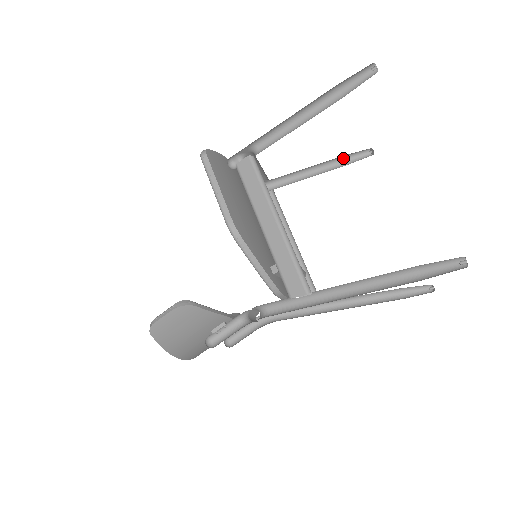
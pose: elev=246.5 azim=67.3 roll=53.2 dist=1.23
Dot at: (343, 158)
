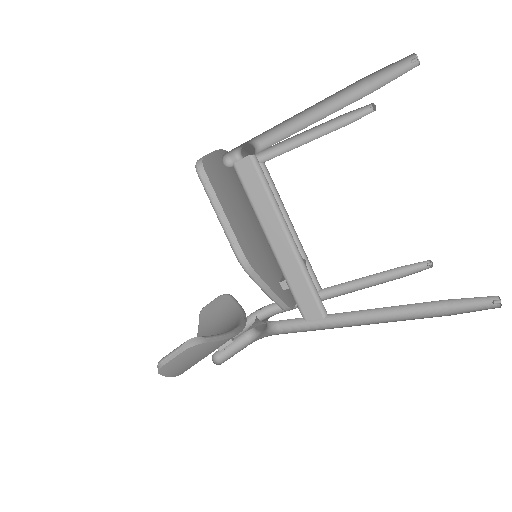
Dot at: (341, 116)
